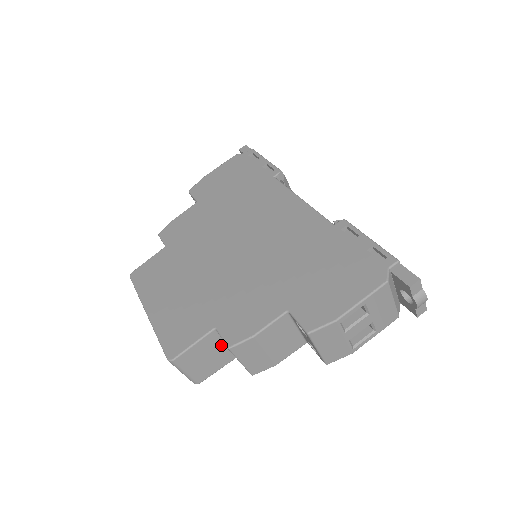
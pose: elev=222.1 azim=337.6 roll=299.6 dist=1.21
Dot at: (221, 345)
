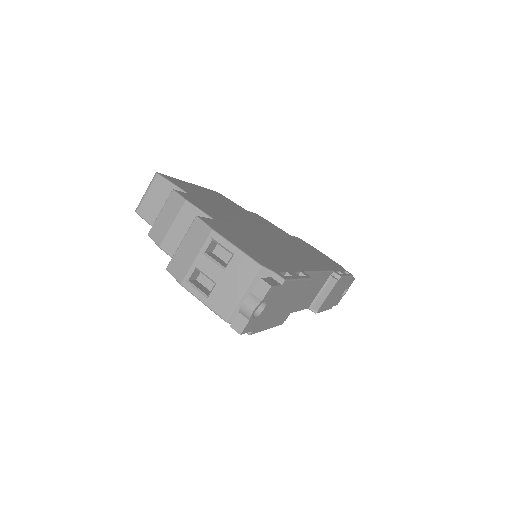
Dot at: occluded
